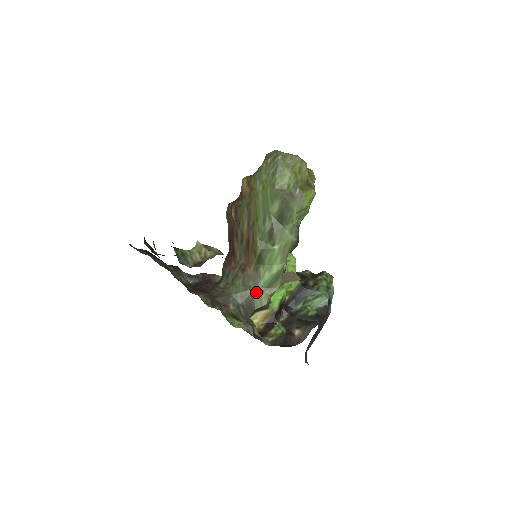
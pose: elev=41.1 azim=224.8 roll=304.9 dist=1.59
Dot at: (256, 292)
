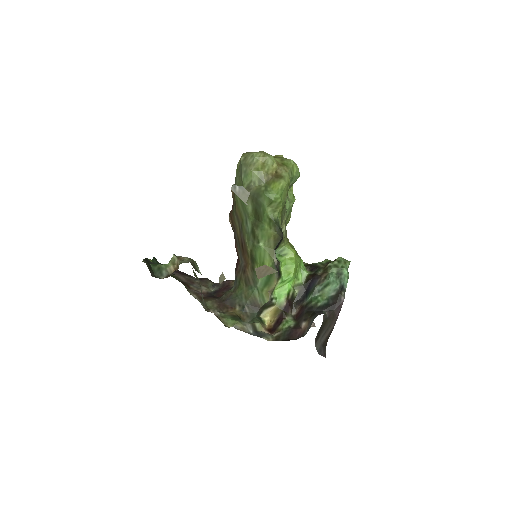
Dot at: (257, 291)
